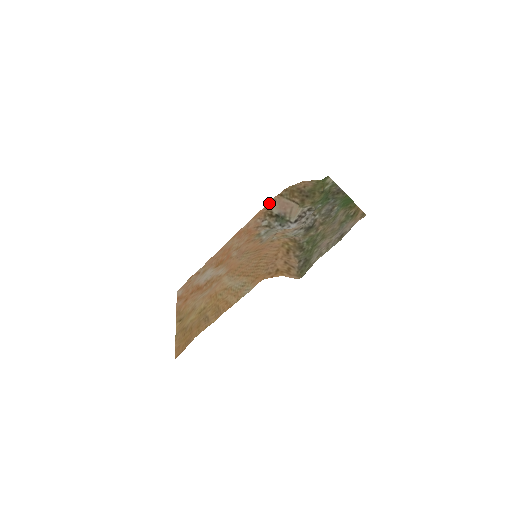
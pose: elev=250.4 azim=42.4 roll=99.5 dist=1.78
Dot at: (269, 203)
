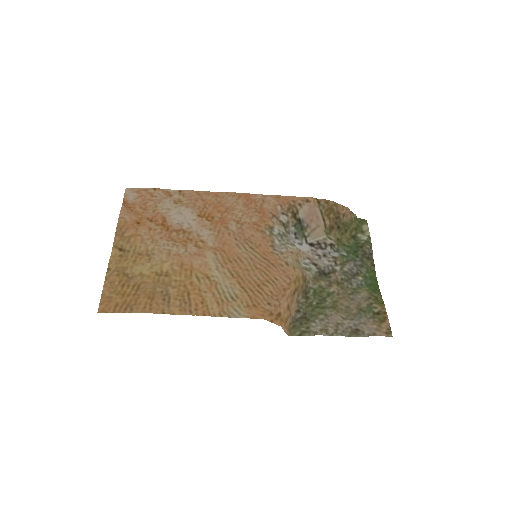
Dot at: (302, 198)
